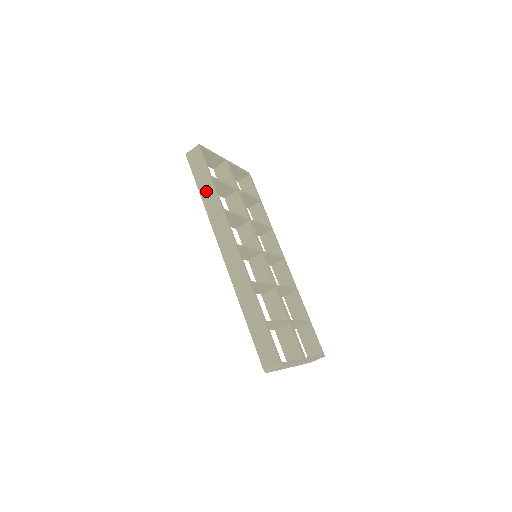
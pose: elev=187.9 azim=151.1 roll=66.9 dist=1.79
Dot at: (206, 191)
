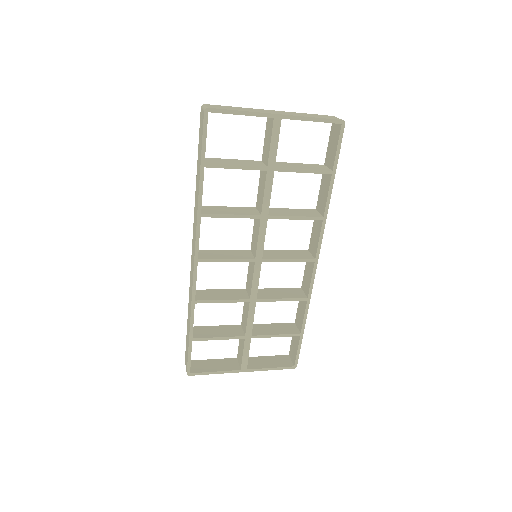
Dot at: (197, 177)
